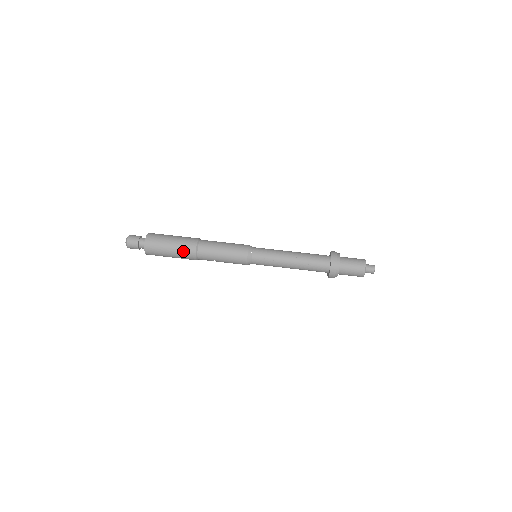
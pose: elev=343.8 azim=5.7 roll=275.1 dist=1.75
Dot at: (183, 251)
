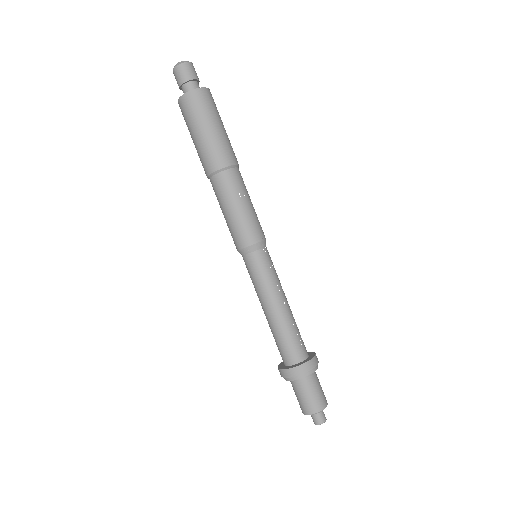
Dot at: (226, 146)
